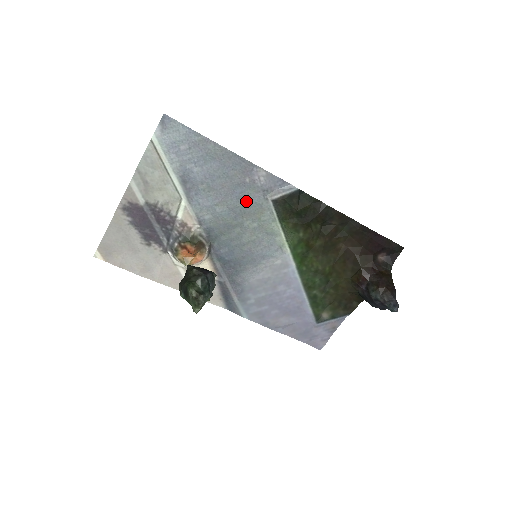
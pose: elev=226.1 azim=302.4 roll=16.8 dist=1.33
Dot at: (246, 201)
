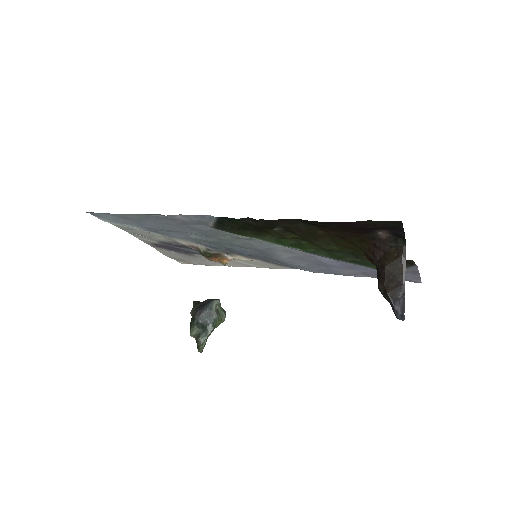
Dot at: (200, 230)
